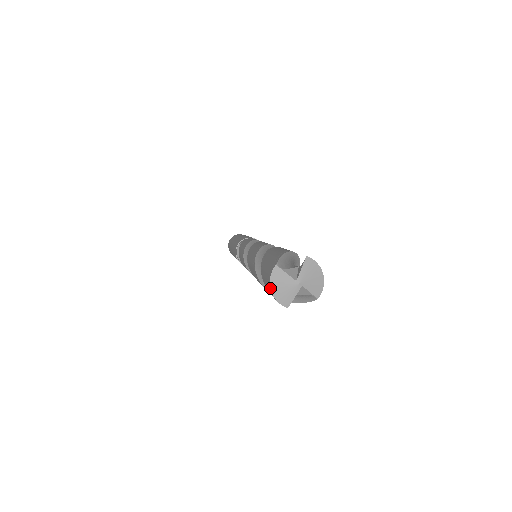
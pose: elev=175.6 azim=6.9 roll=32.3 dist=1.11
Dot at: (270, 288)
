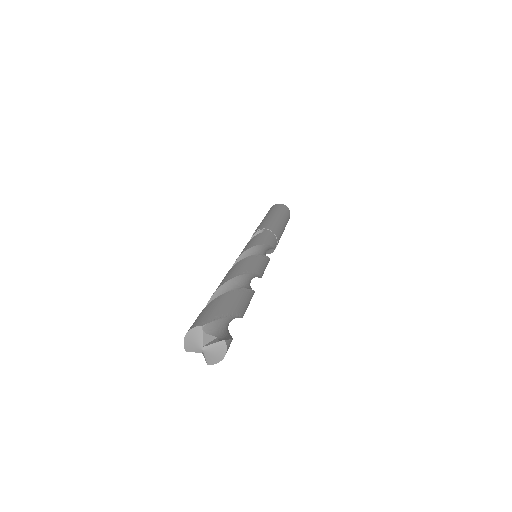
Dot at: (187, 333)
